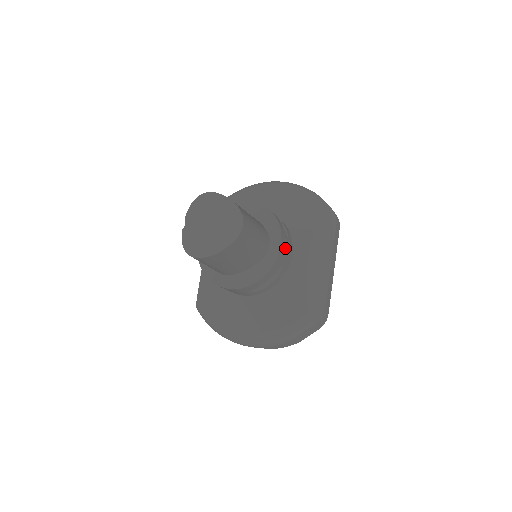
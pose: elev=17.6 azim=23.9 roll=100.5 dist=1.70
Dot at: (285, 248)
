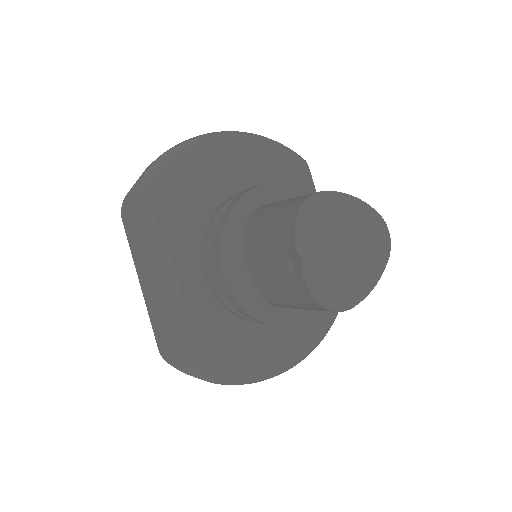
Dot at: occluded
